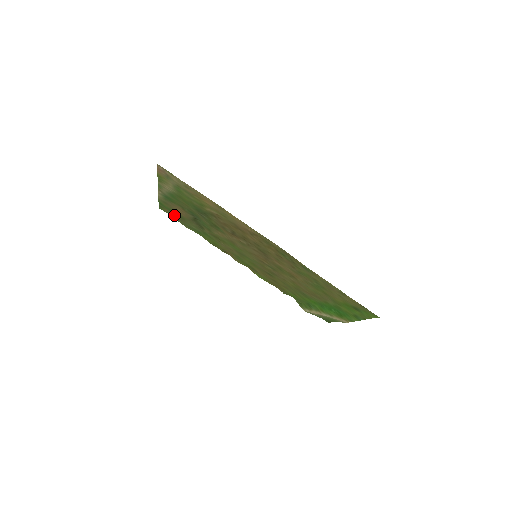
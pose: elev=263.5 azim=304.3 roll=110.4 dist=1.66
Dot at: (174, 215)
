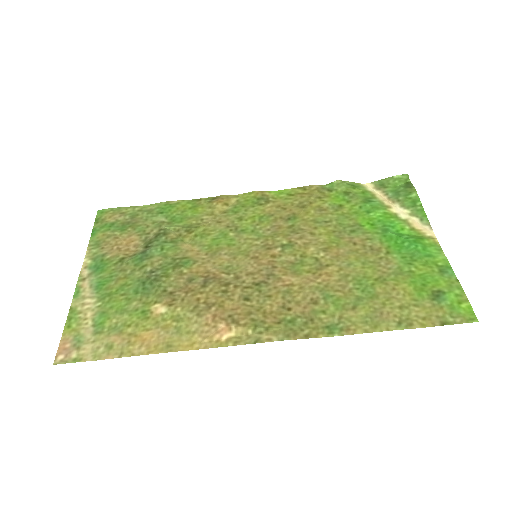
Dot at: (120, 218)
